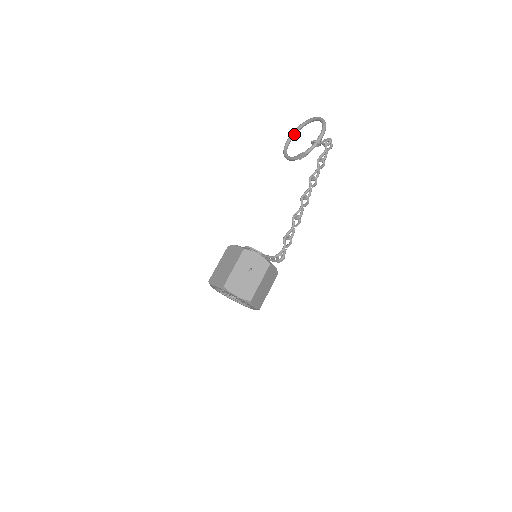
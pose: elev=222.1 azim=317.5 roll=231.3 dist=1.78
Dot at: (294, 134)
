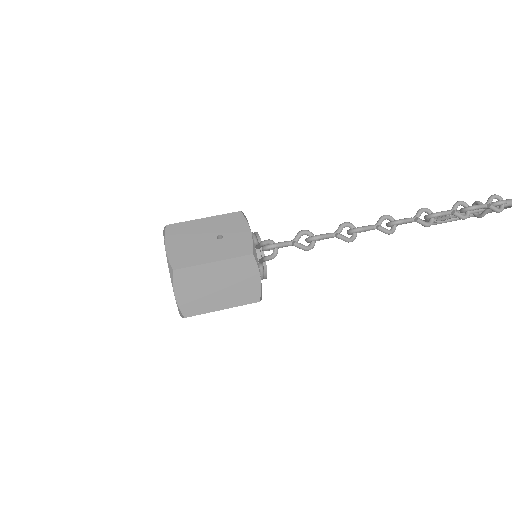
Dot at: occluded
